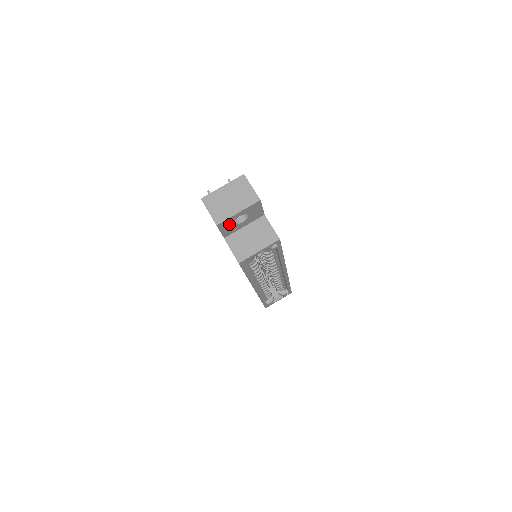
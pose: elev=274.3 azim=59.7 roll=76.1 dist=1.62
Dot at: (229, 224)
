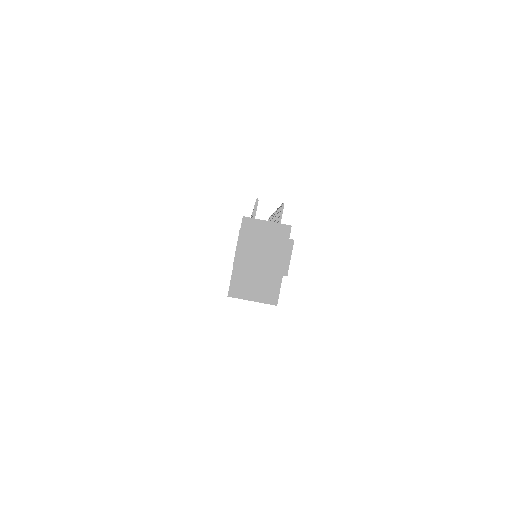
Dot at: occluded
